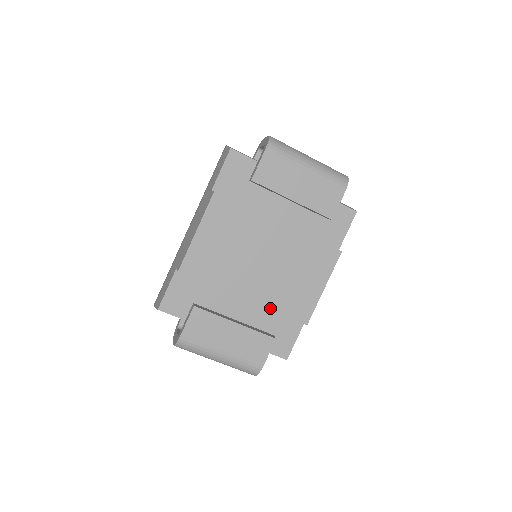
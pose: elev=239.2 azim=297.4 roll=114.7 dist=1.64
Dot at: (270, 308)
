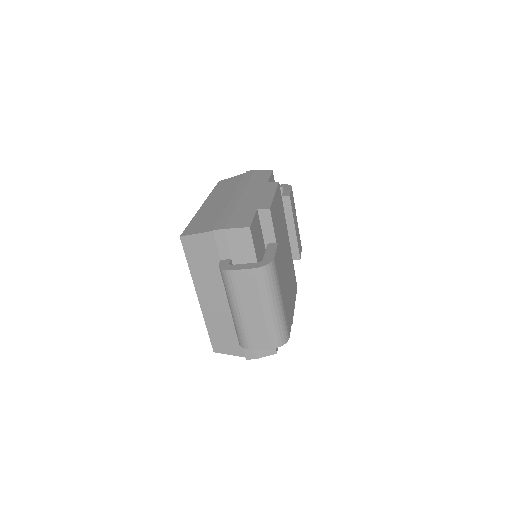
Dot at: occluded
